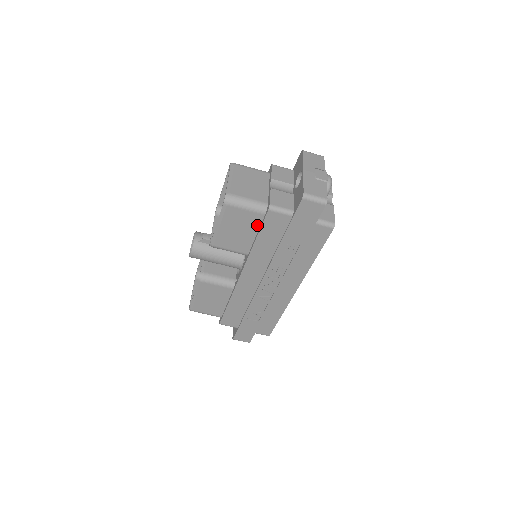
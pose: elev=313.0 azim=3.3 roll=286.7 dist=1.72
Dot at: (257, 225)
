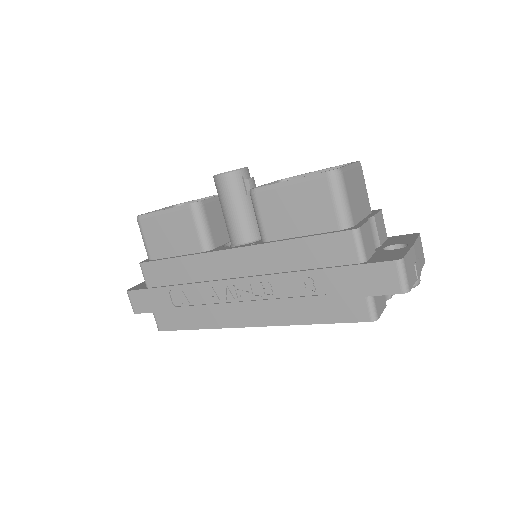
Dot at: (318, 229)
